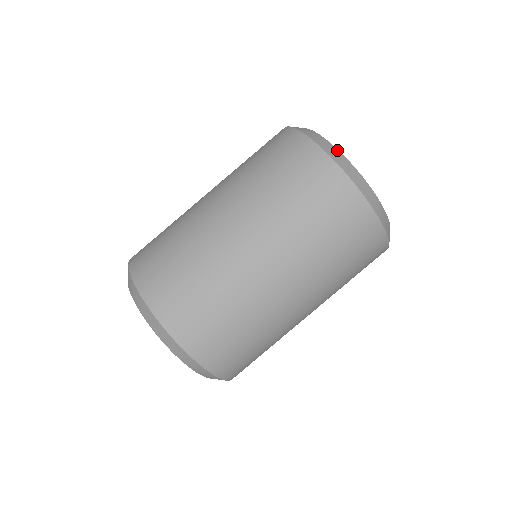
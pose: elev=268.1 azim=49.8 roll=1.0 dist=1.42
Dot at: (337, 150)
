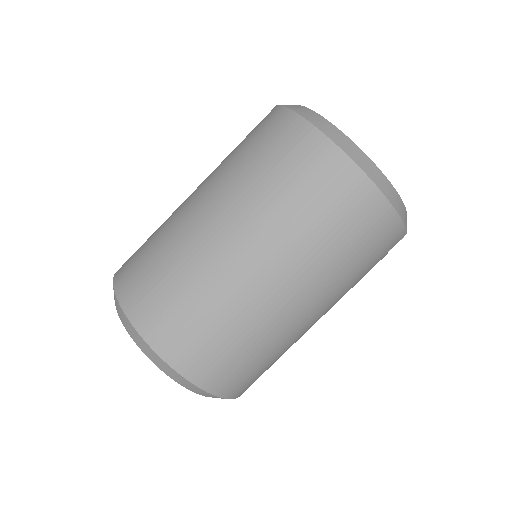
Dot at: (320, 116)
